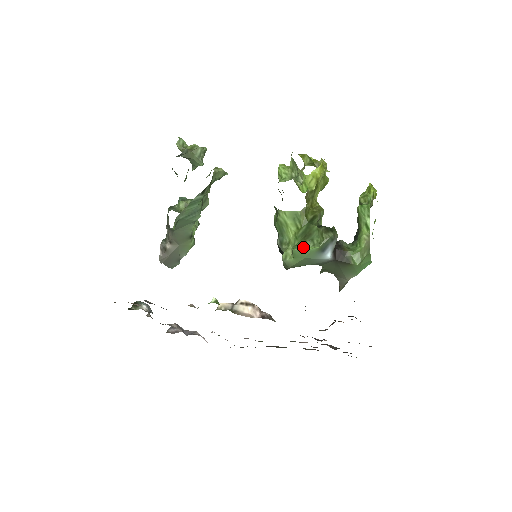
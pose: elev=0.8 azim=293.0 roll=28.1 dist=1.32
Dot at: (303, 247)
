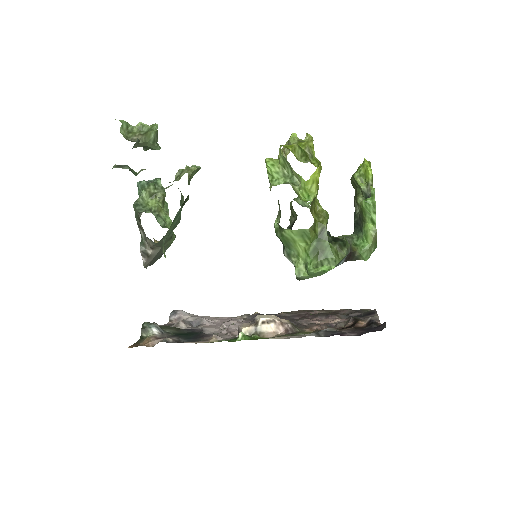
Dot at: (318, 266)
